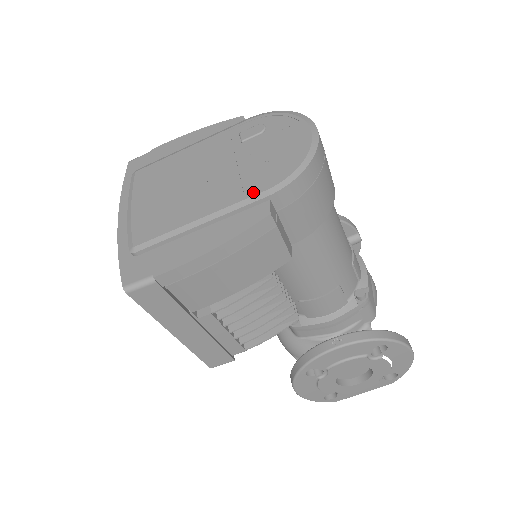
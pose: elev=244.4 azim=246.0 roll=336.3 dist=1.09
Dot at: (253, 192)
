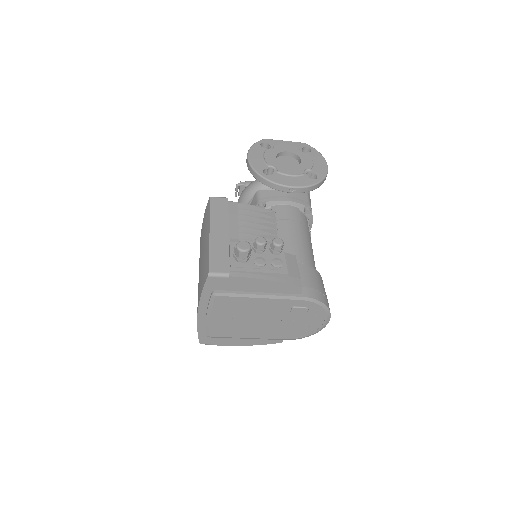
Dot at: (280, 338)
